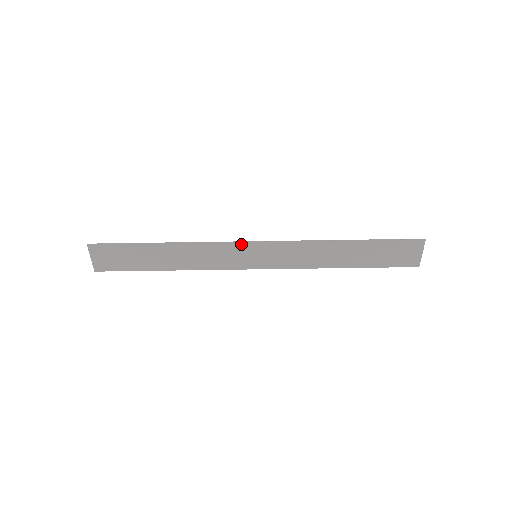
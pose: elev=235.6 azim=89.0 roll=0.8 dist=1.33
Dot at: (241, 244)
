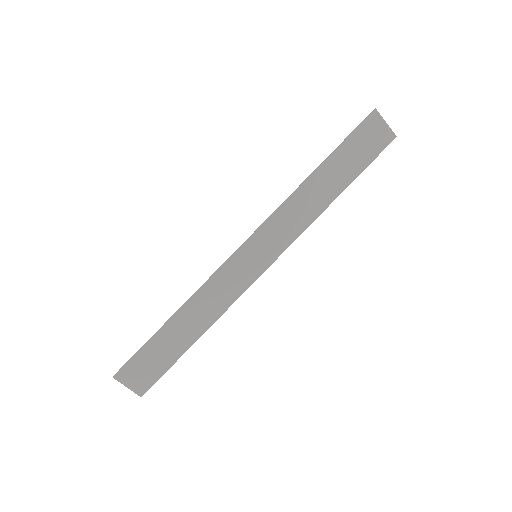
Dot at: (233, 257)
